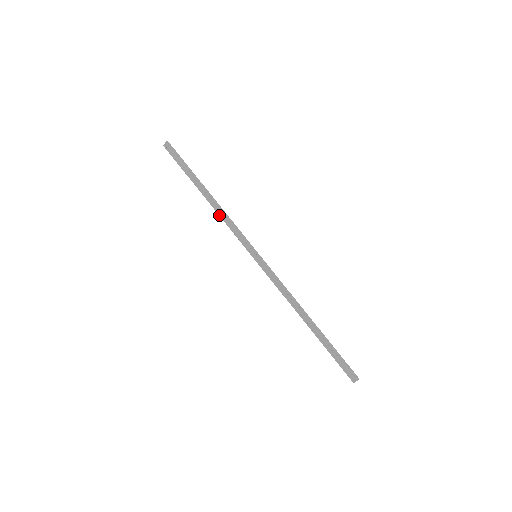
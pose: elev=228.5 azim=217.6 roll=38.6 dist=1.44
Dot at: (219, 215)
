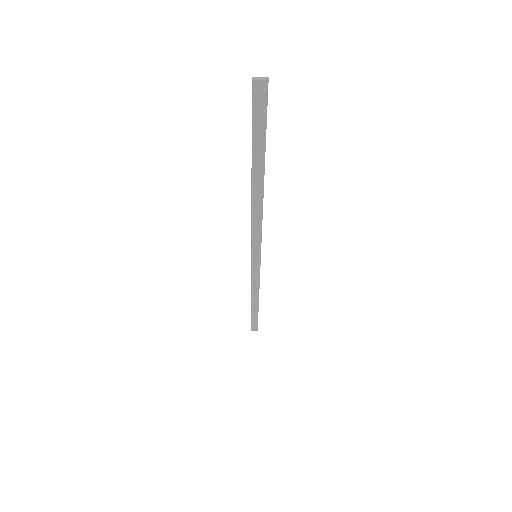
Dot at: (252, 212)
